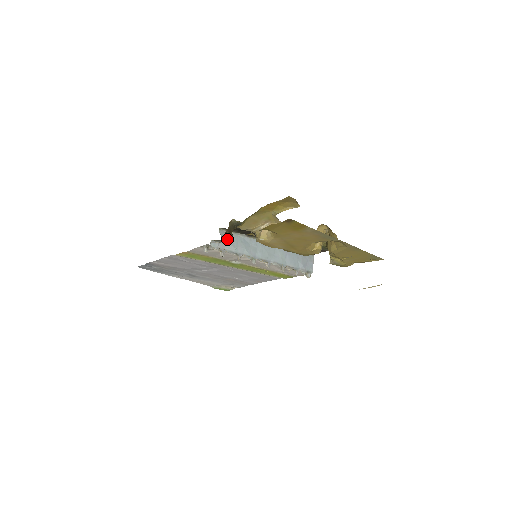
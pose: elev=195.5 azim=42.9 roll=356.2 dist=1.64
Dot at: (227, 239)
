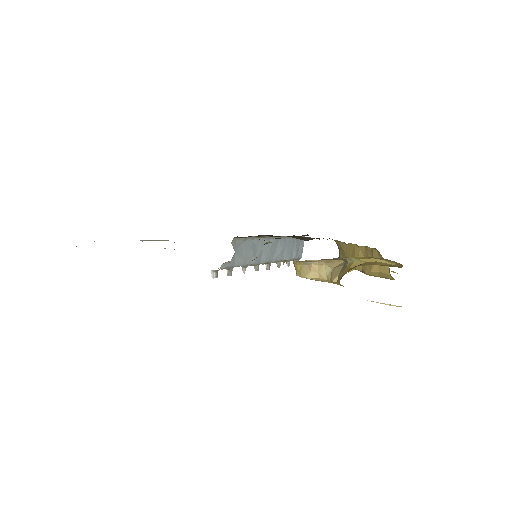
Dot at: (237, 250)
